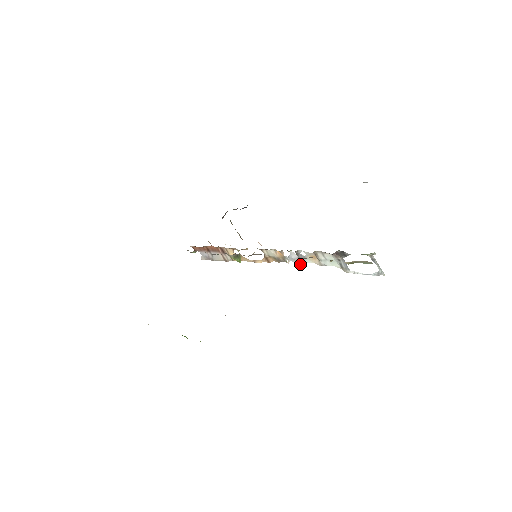
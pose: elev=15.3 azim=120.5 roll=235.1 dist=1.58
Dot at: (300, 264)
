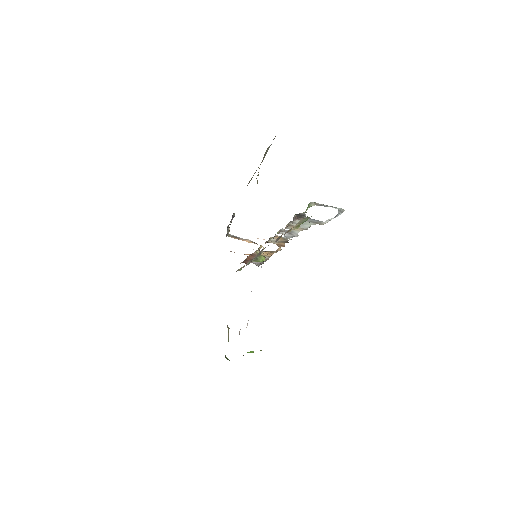
Dot at: occluded
